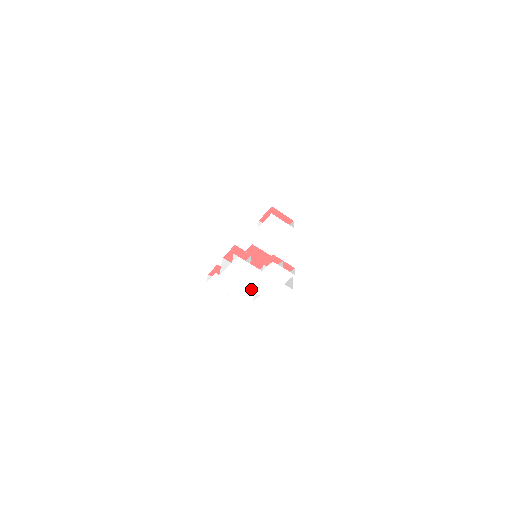
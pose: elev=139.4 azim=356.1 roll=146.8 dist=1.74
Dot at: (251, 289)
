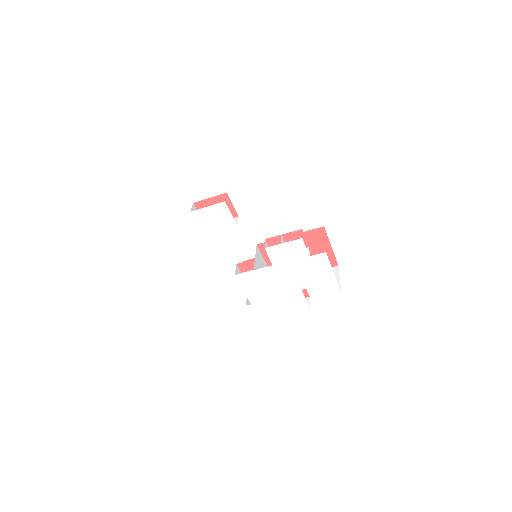
Dot at: (294, 290)
